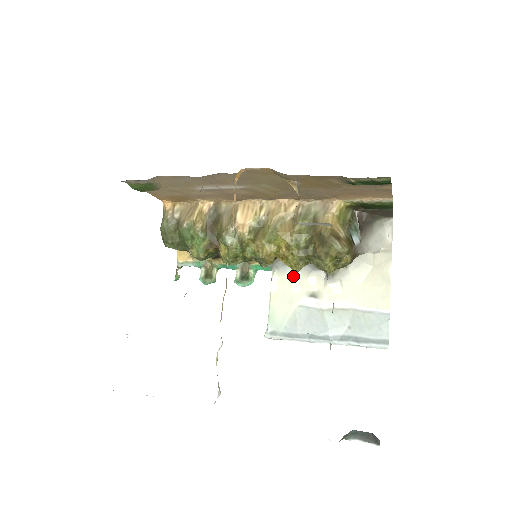
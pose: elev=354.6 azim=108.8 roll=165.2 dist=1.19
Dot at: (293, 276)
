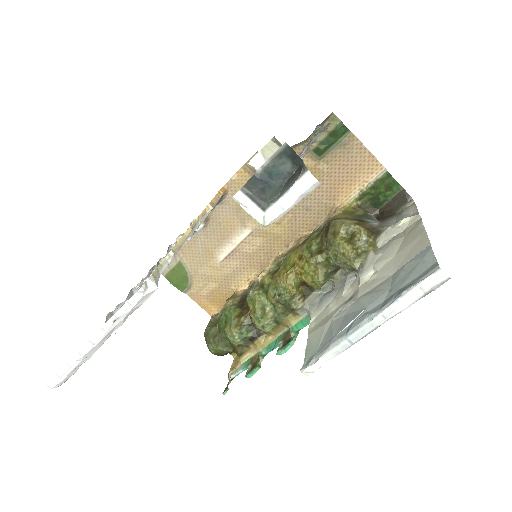
Dot at: (329, 304)
